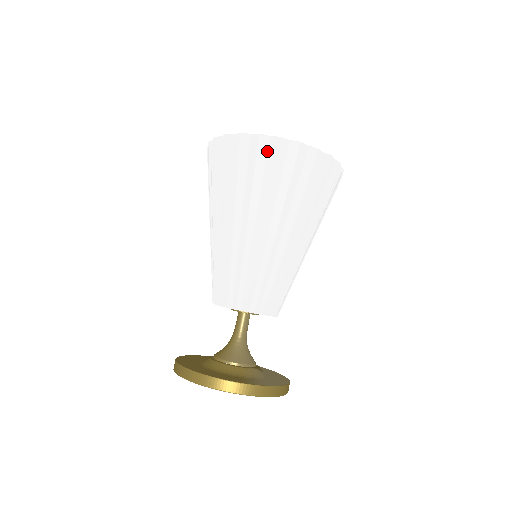
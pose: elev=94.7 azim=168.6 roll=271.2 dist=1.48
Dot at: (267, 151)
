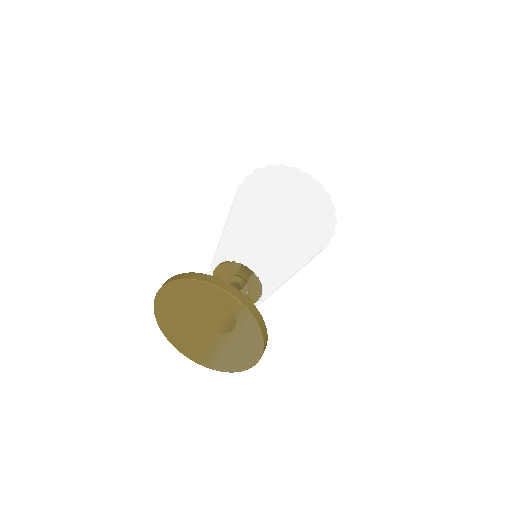
Dot at: (299, 178)
